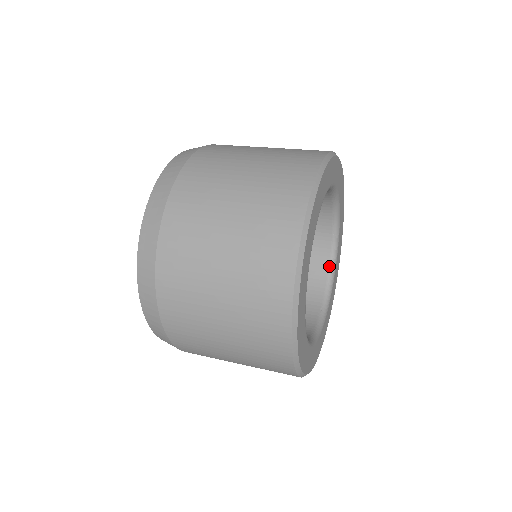
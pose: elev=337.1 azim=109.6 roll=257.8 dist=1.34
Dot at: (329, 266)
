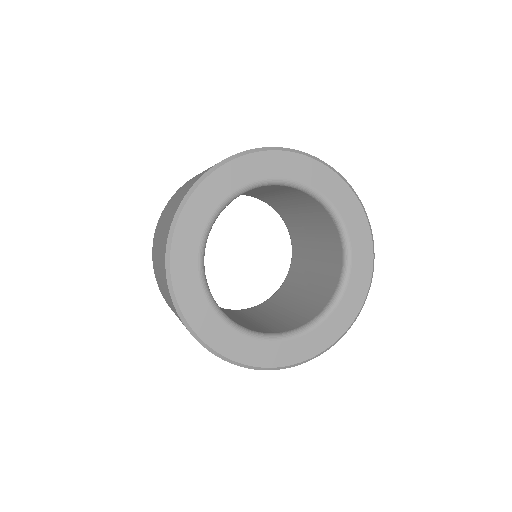
Dot at: (298, 327)
